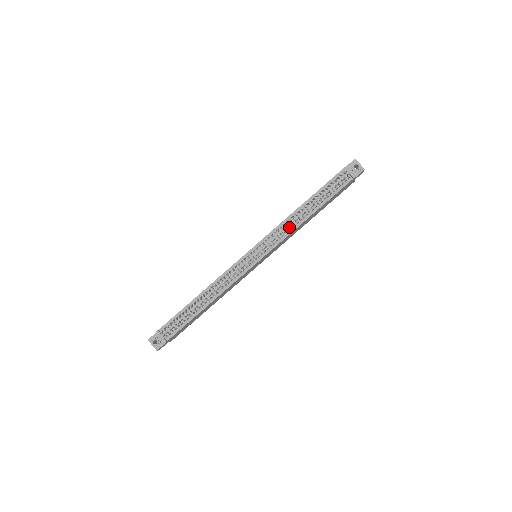
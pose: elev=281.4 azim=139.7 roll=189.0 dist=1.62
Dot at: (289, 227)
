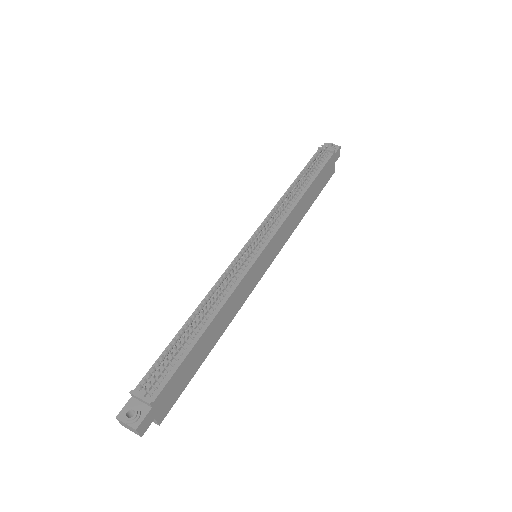
Dot at: (285, 209)
